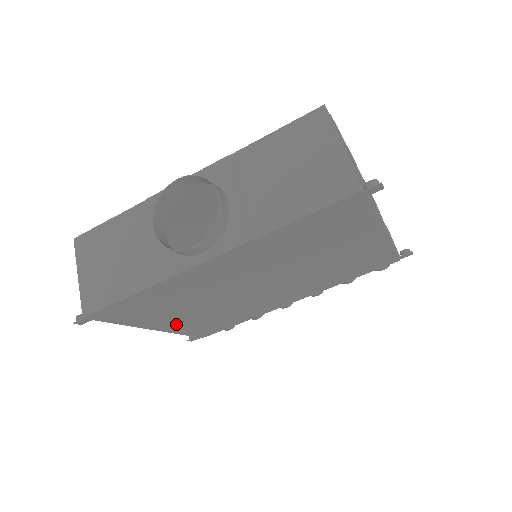
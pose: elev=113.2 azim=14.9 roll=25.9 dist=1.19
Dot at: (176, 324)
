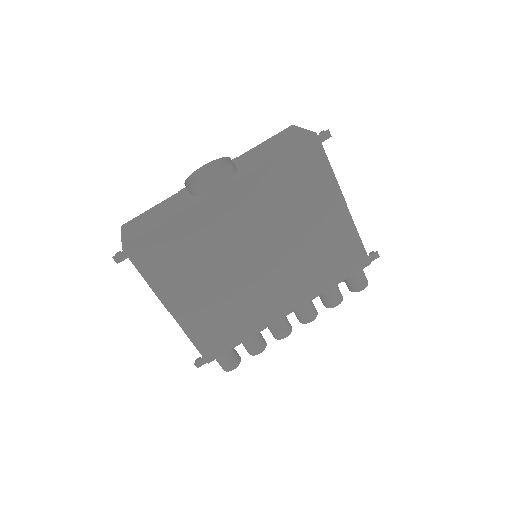
Dot at: (188, 309)
